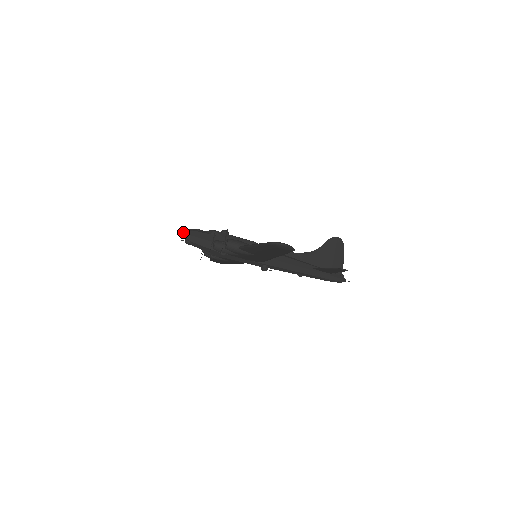
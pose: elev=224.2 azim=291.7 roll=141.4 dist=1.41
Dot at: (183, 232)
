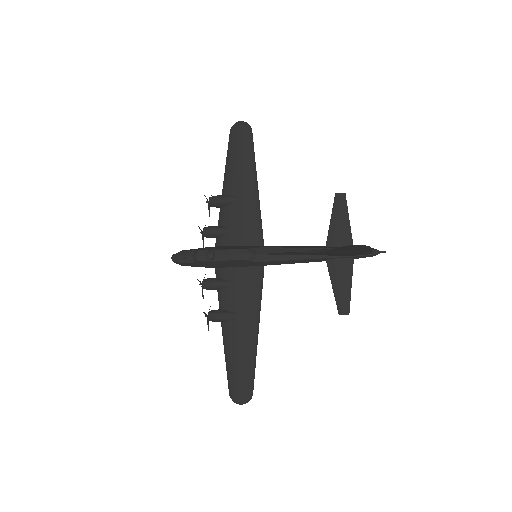
Dot at: occluded
